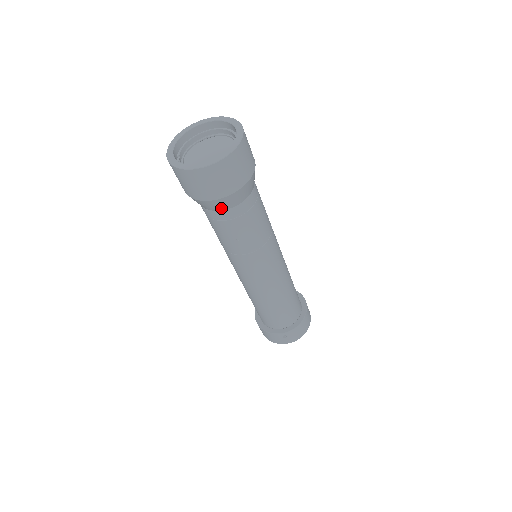
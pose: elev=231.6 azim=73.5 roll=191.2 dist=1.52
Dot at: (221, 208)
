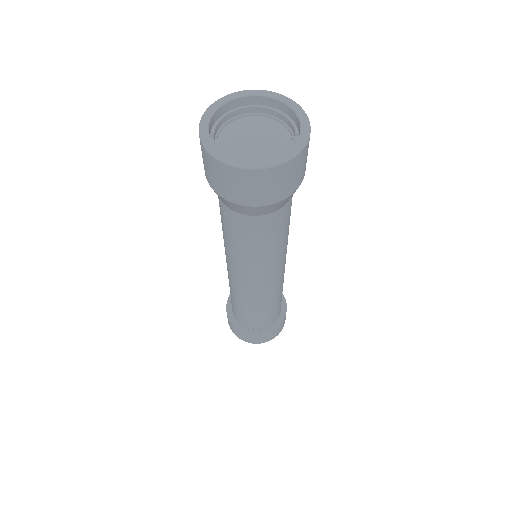
Dot at: (250, 213)
